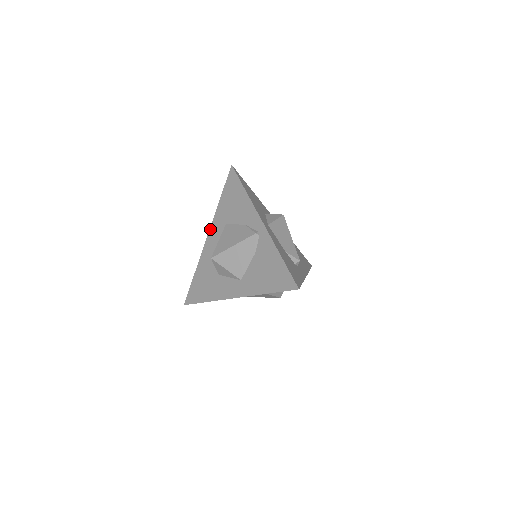
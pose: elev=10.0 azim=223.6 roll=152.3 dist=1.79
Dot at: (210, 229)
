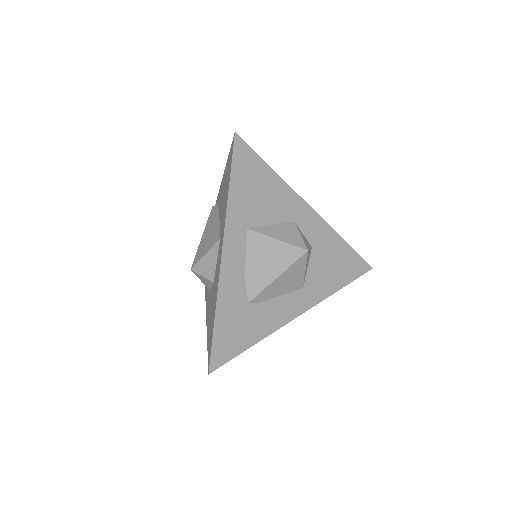
Dot at: (205, 292)
